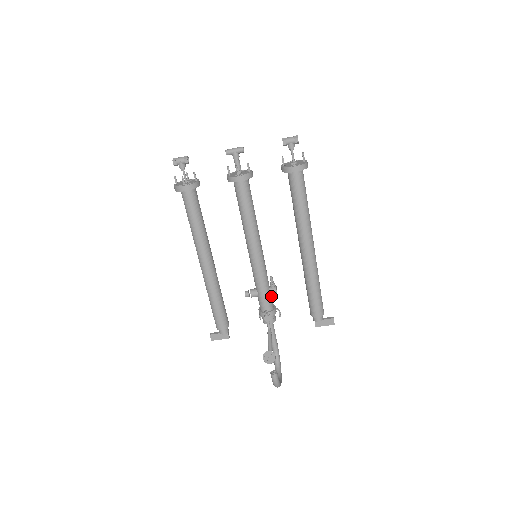
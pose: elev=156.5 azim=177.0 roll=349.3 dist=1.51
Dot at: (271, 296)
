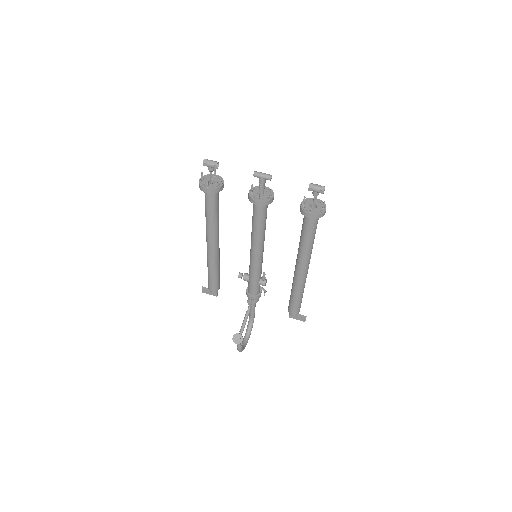
Dot at: occluded
